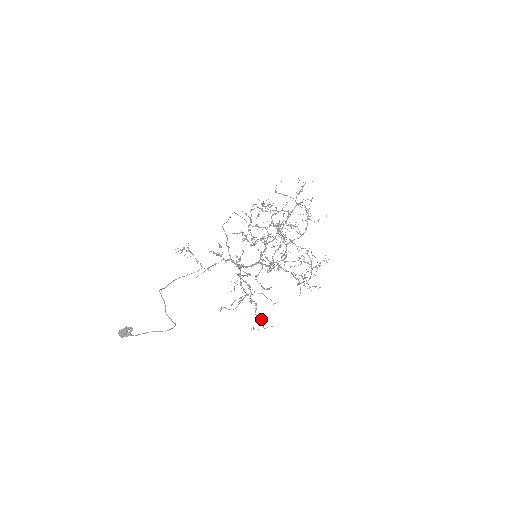
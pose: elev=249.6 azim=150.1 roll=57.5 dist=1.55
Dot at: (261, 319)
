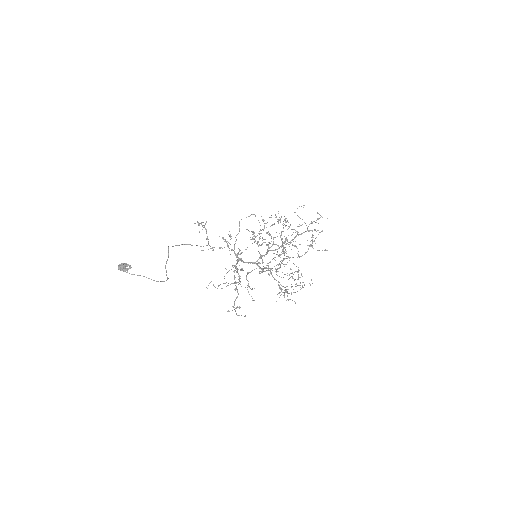
Dot at: occluded
